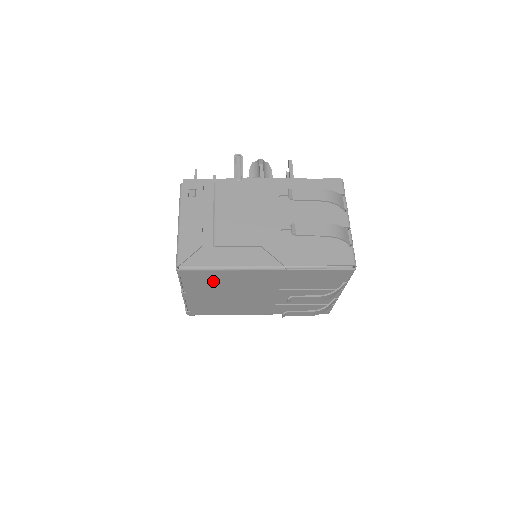
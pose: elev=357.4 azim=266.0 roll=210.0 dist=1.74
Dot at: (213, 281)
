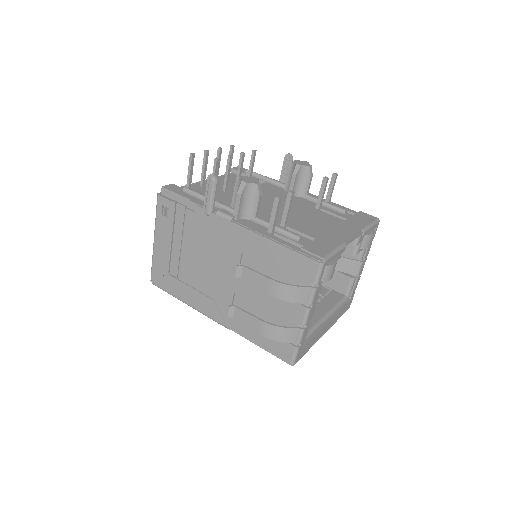
Dot at: occluded
